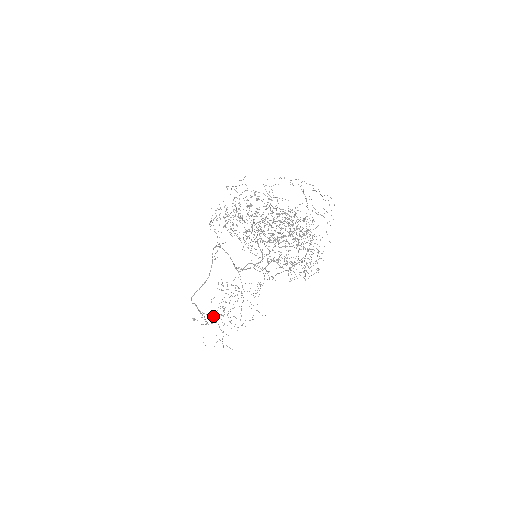
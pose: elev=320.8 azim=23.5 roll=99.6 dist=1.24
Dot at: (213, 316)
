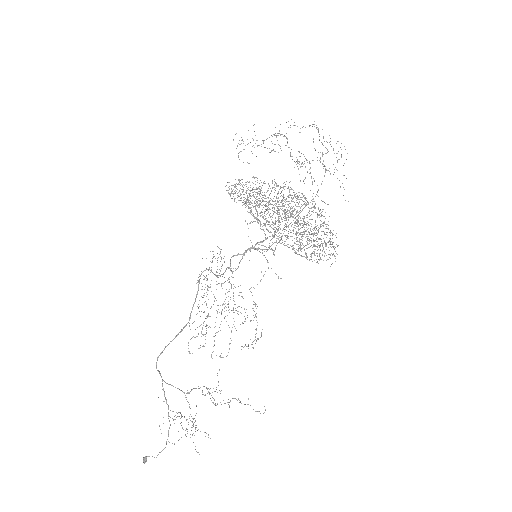
Dot at: (188, 351)
